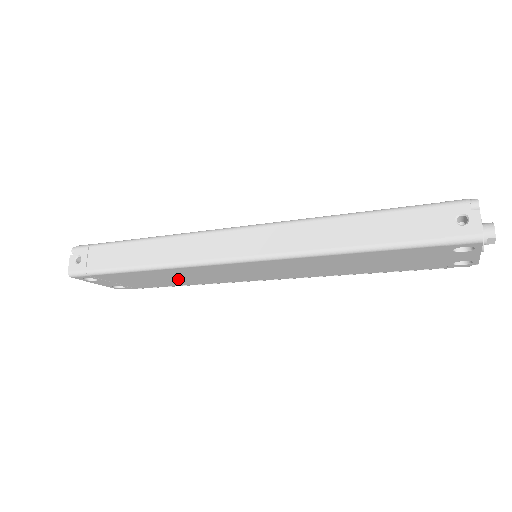
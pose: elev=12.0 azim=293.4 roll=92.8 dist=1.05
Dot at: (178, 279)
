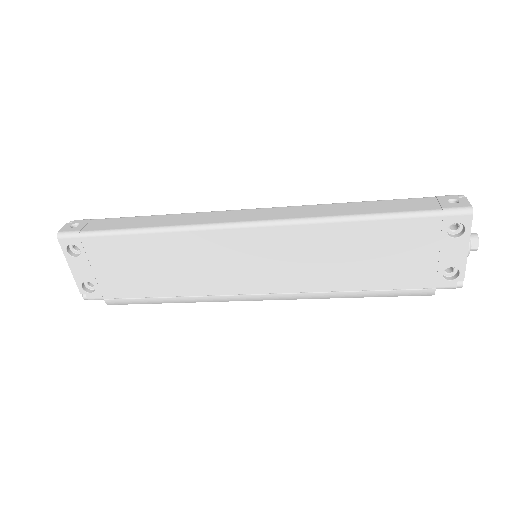
Dot at: (166, 272)
